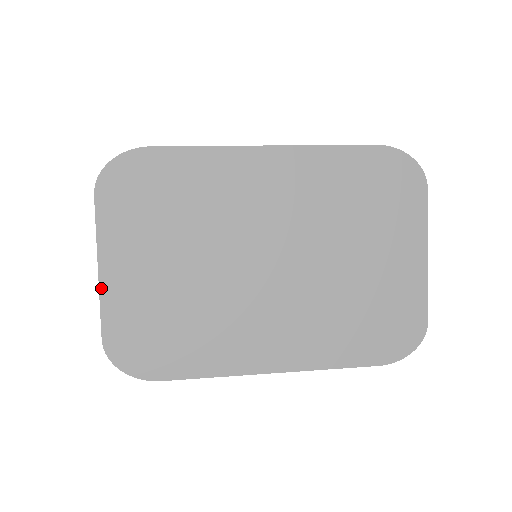
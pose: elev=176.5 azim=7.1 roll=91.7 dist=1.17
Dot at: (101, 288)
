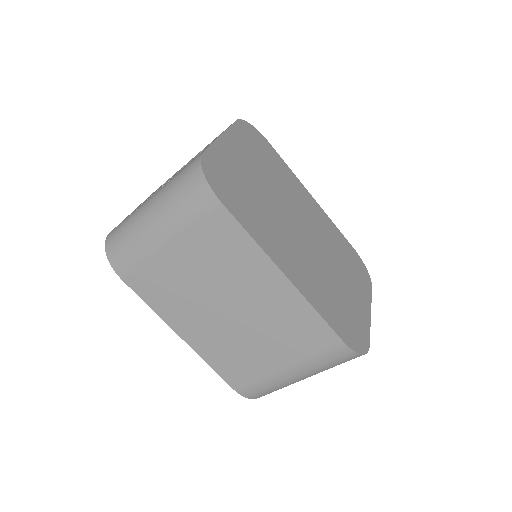
Dot at: (218, 140)
